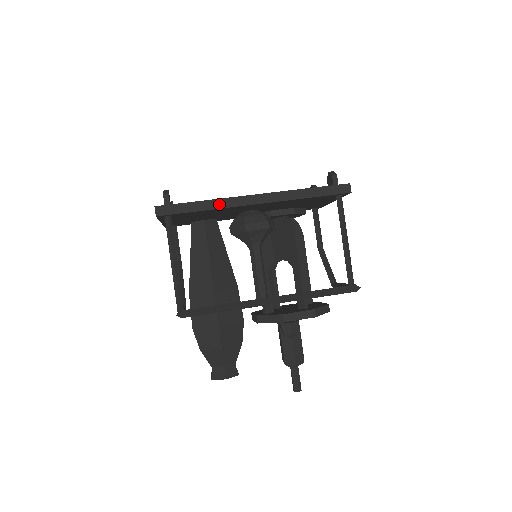
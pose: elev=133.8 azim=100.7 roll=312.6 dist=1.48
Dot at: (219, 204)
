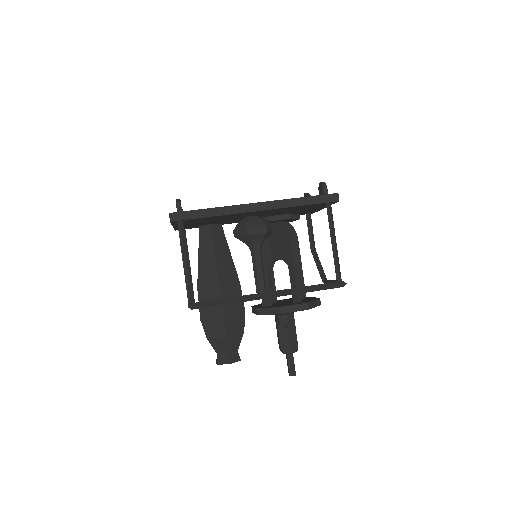
Dot at: (225, 211)
